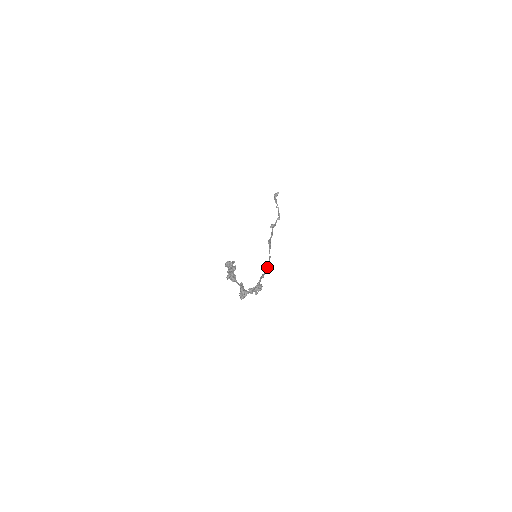
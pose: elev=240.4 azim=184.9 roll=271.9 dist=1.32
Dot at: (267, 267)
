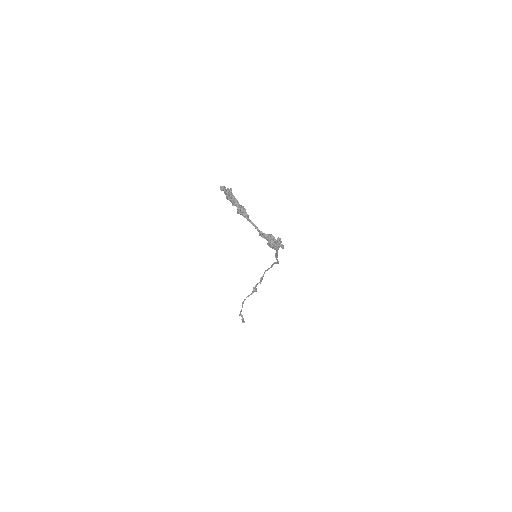
Dot at: (275, 263)
